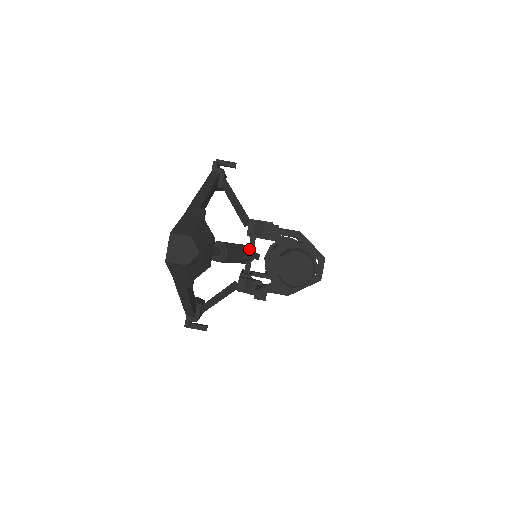
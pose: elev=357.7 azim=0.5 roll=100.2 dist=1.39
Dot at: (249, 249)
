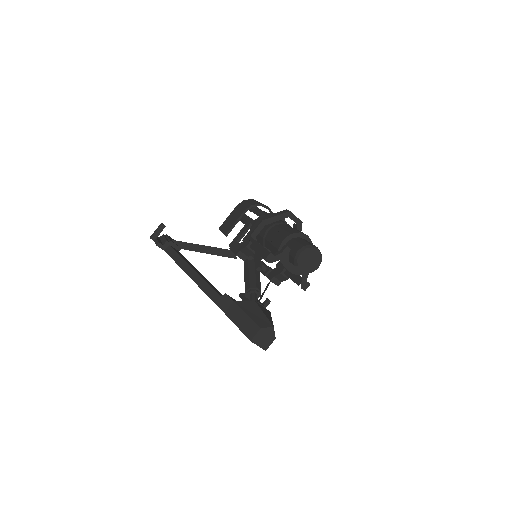
Dot at: (252, 261)
